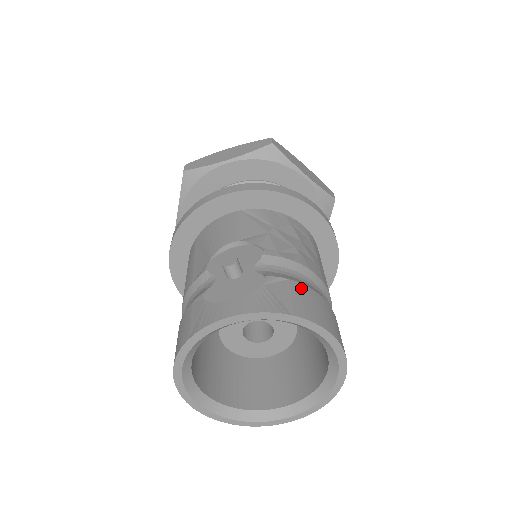
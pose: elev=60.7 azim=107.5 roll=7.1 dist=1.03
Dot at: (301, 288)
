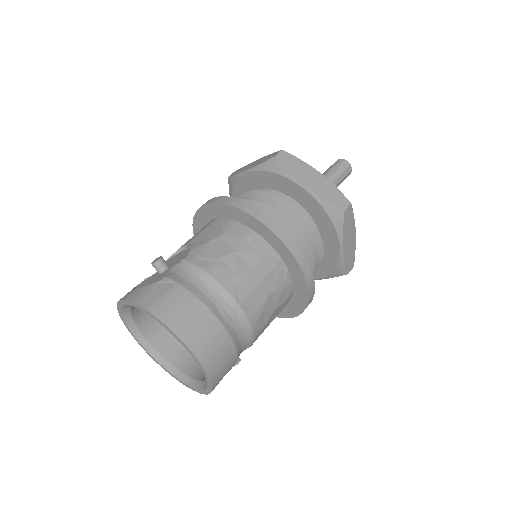
Dot at: (180, 291)
